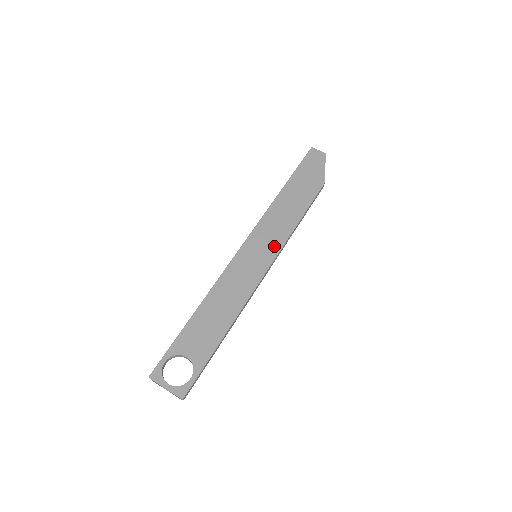
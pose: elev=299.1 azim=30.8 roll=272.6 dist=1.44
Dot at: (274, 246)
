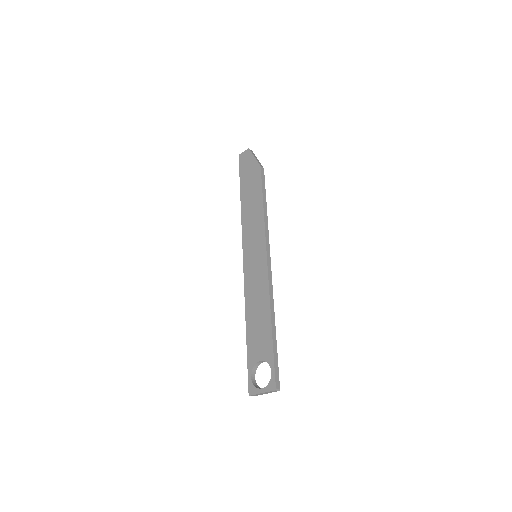
Dot at: (260, 238)
